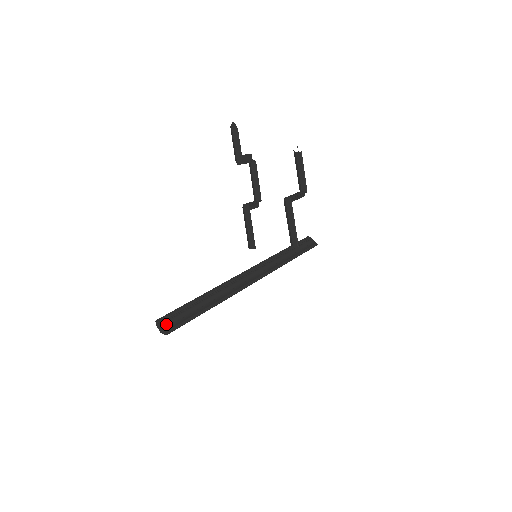
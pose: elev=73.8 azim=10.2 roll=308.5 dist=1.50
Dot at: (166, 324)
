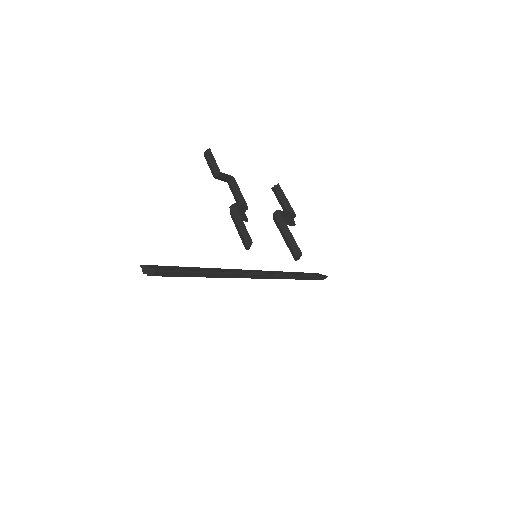
Dot at: (154, 267)
